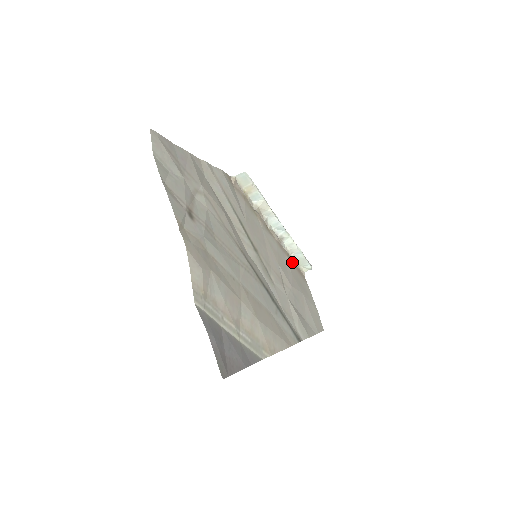
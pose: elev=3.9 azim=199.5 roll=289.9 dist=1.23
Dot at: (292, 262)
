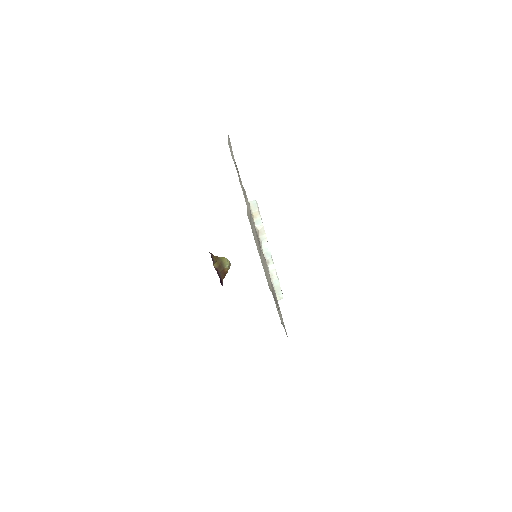
Dot at: occluded
